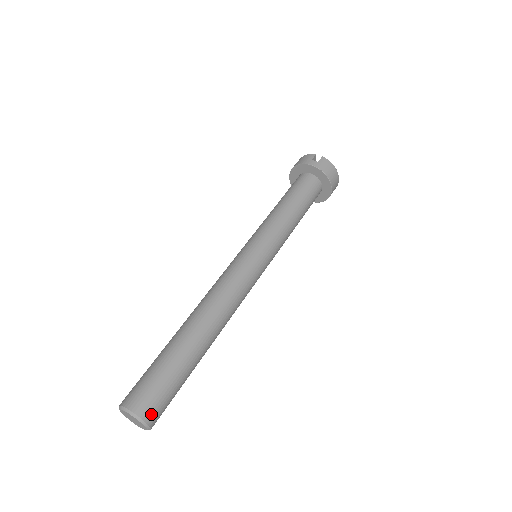
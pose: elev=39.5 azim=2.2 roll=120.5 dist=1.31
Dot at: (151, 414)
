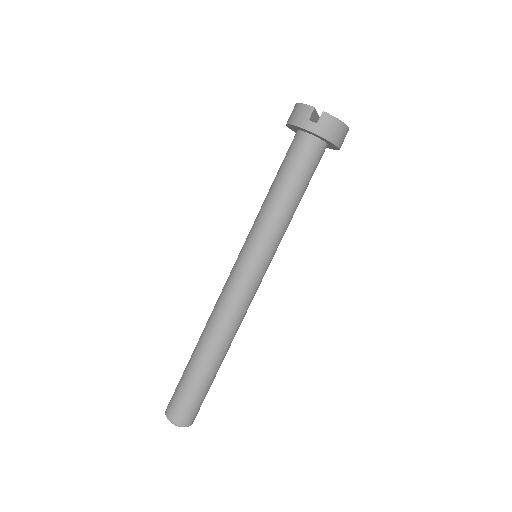
Dot at: (189, 421)
